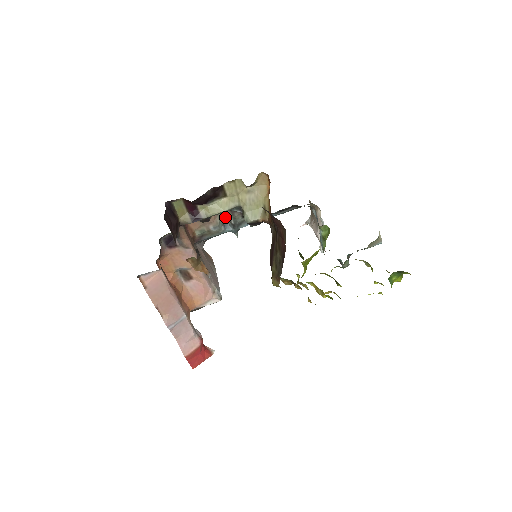
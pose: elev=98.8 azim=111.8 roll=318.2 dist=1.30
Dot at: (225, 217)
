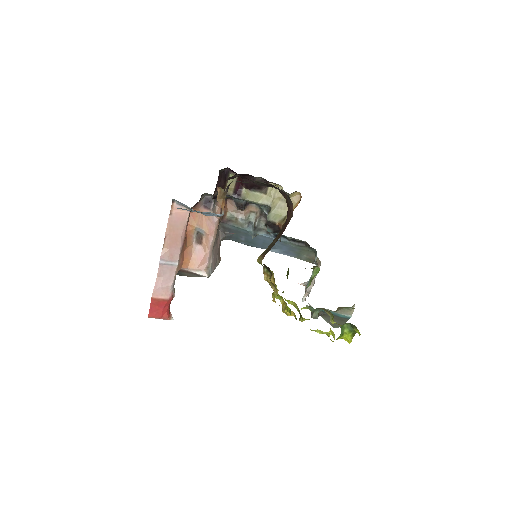
Dot at: (254, 218)
